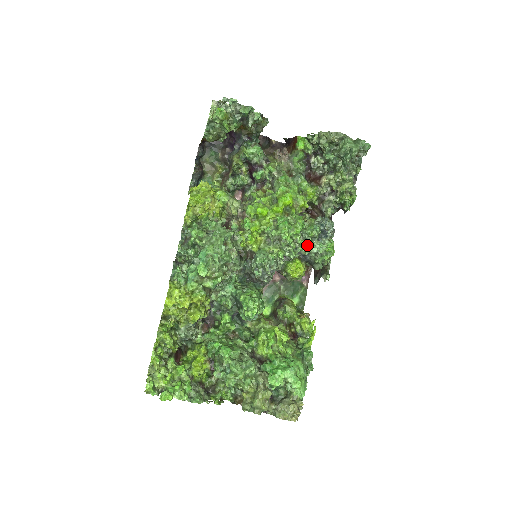
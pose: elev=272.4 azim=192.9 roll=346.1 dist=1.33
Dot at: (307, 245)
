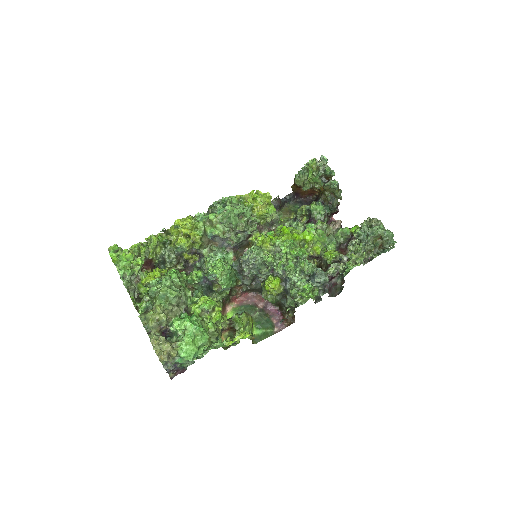
Dot at: (294, 271)
